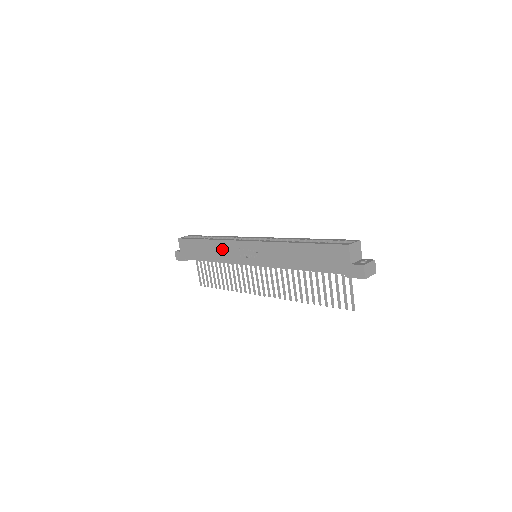
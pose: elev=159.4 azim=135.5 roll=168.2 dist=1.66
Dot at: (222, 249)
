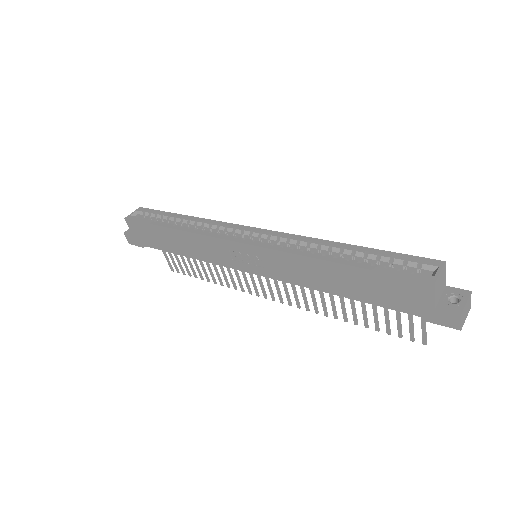
Dot at: (200, 245)
